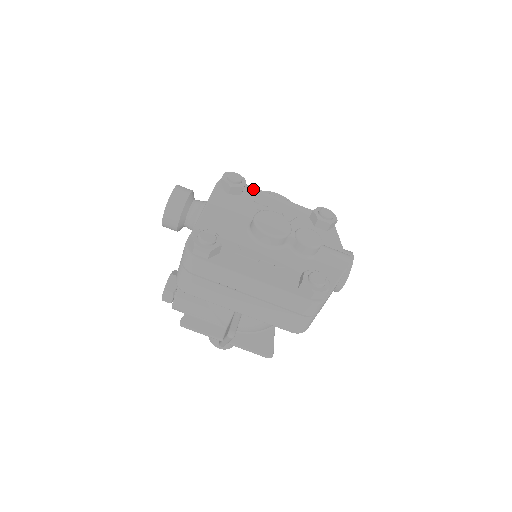
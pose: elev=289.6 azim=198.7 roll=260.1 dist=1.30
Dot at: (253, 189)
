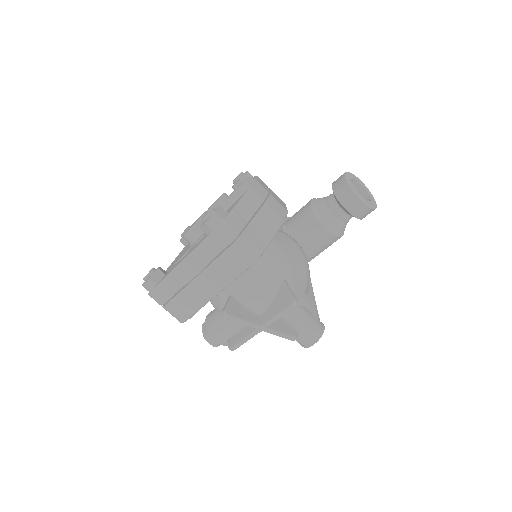
Dot at: occluded
